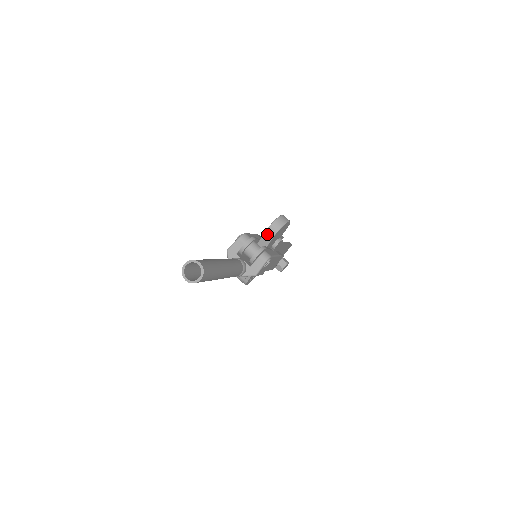
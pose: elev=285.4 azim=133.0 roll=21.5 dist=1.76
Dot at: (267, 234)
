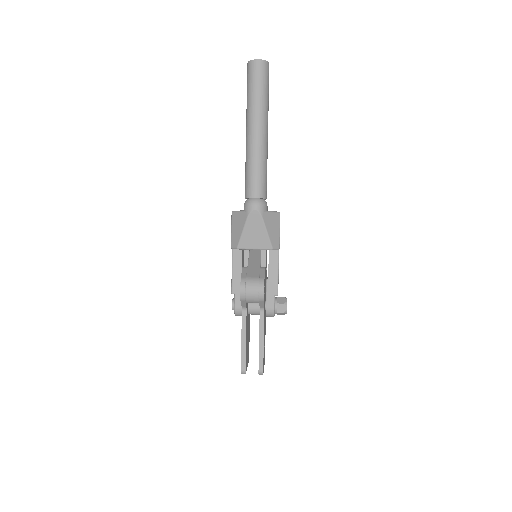
Dot at: occluded
